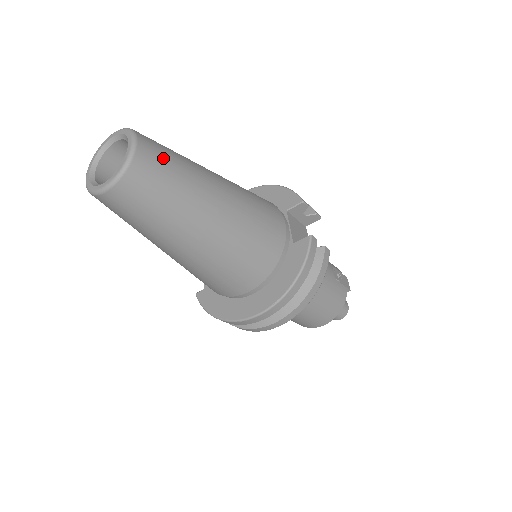
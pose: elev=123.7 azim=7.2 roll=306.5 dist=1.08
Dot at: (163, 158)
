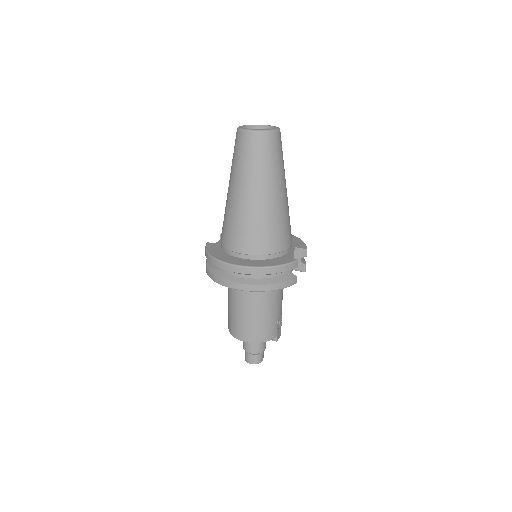
Dot at: (280, 148)
